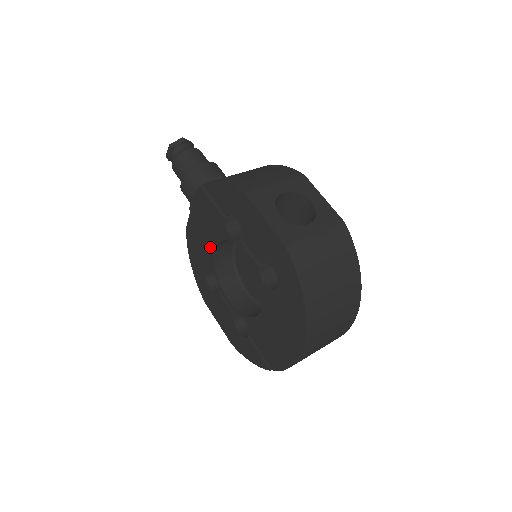
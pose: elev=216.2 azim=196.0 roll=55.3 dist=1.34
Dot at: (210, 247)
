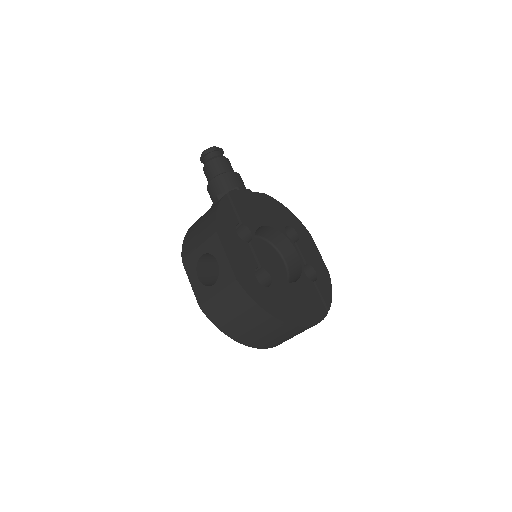
Dot at: occluded
